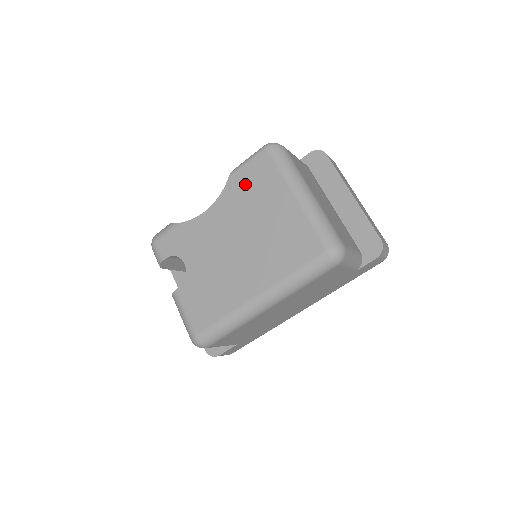
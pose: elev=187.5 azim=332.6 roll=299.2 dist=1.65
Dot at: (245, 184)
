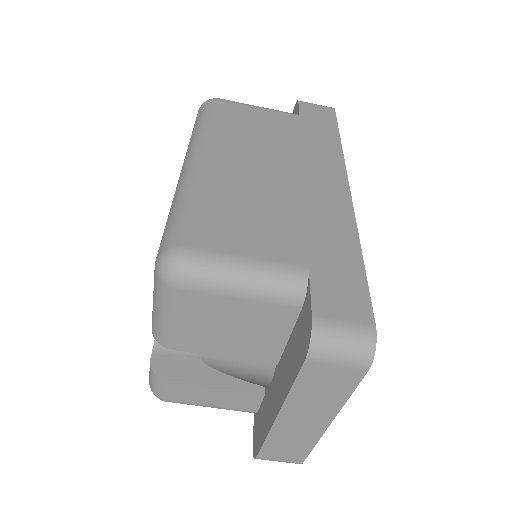
Dot at: occluded
